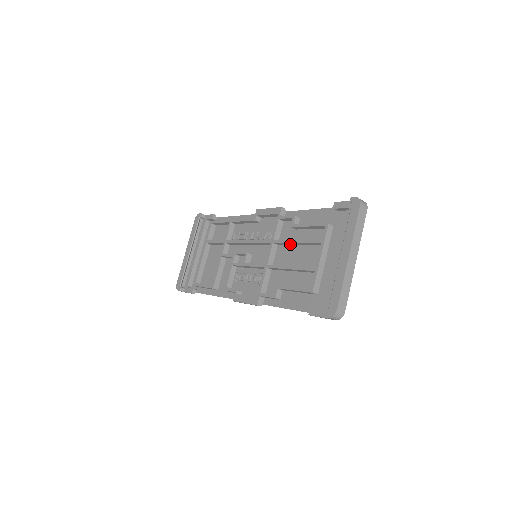
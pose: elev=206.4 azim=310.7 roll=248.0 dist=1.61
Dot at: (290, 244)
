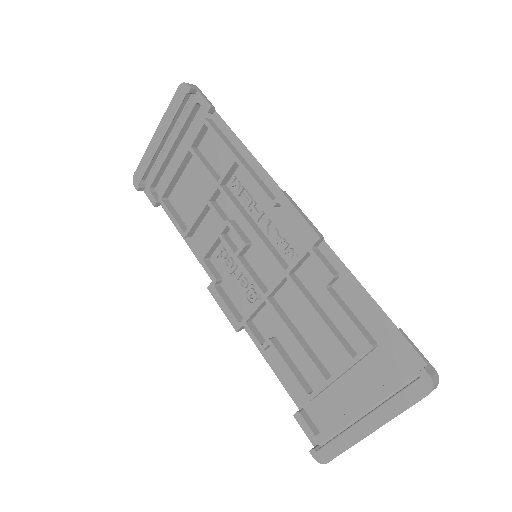
Dot at: (308, 300)
